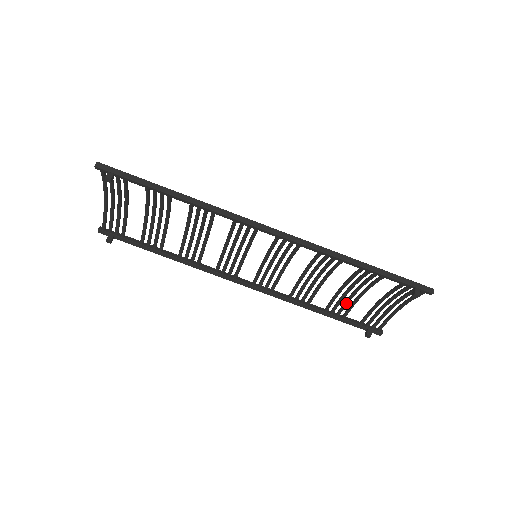
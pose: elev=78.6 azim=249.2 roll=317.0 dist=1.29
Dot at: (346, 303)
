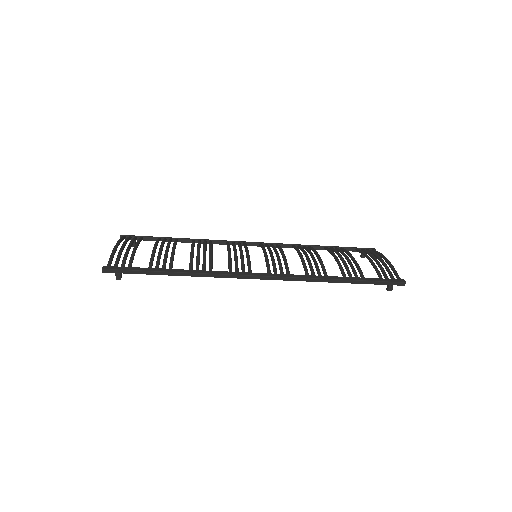
Dot at: occluded
